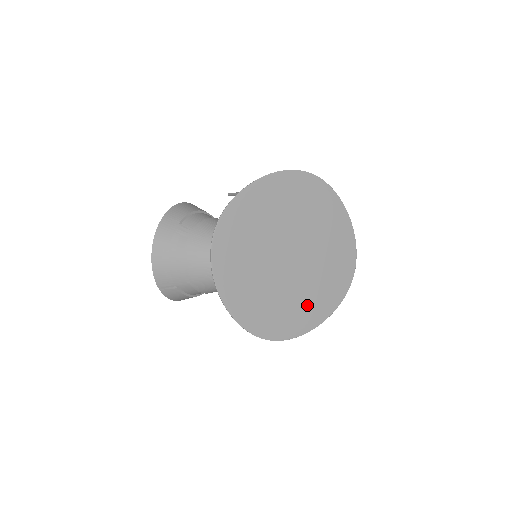
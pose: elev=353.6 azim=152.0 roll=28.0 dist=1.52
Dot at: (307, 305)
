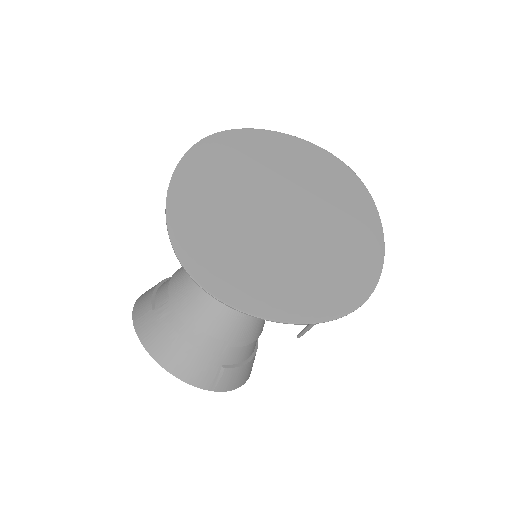
Dot at: (351, 237)
